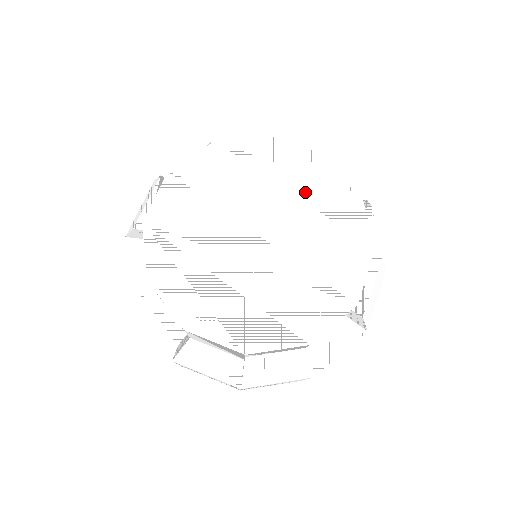
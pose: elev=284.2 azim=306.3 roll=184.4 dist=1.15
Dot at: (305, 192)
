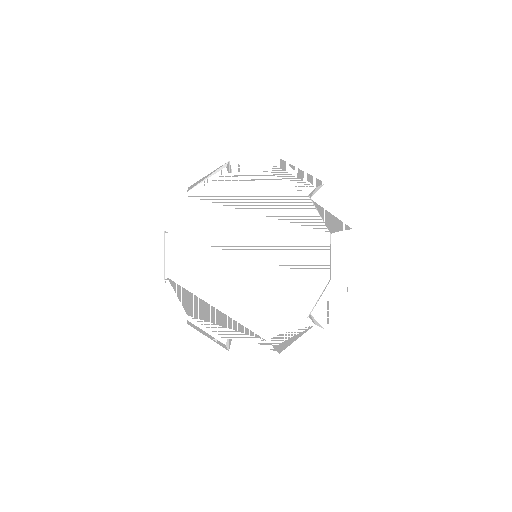
Dot at: (265, 209)
